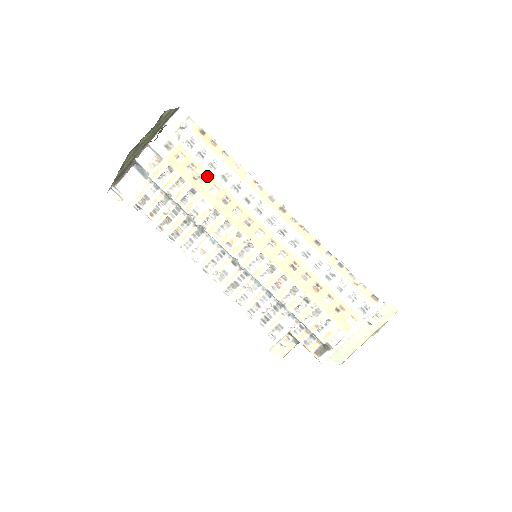
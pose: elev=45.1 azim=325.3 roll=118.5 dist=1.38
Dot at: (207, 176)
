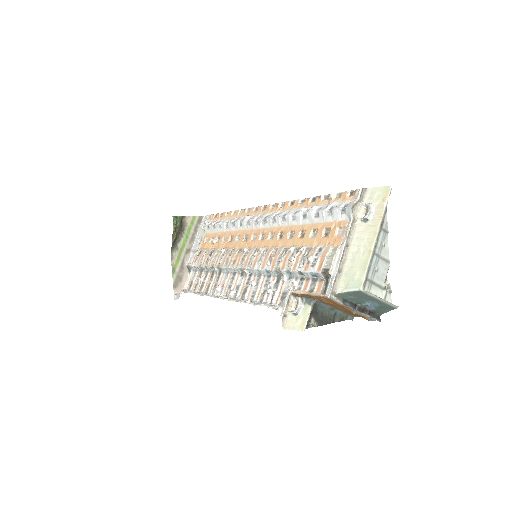
Dot at: (220, 236)
